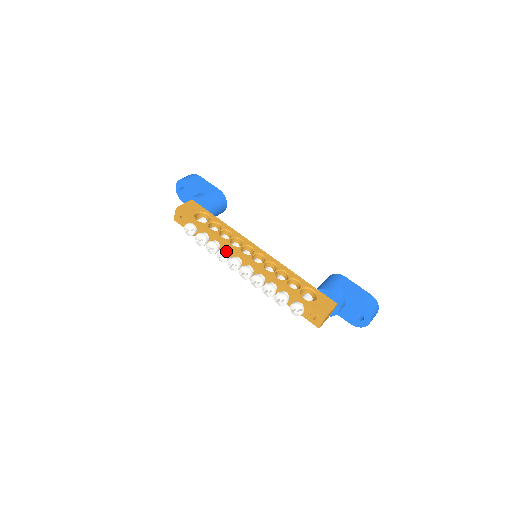
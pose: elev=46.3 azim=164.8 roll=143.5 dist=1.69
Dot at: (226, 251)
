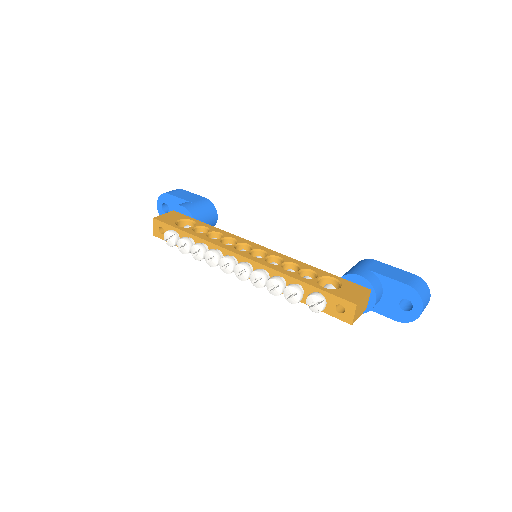
Dot at: (215, 250)
